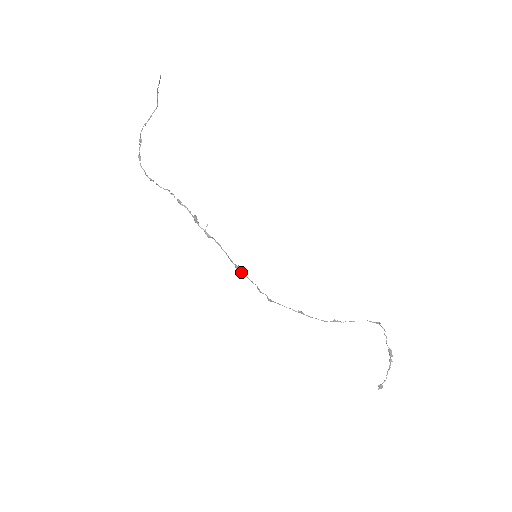
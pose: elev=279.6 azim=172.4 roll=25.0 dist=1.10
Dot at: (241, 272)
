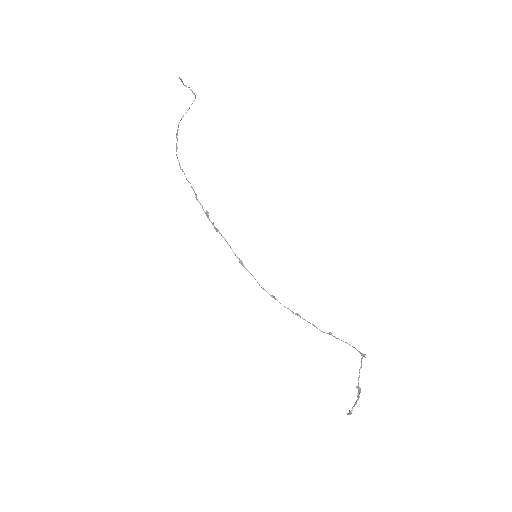
Dot at: (244, 267)
